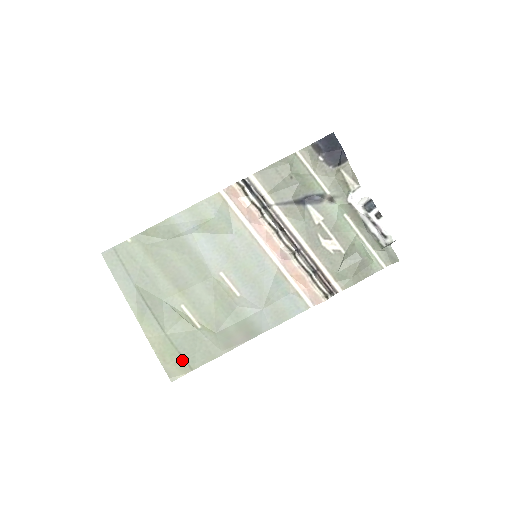
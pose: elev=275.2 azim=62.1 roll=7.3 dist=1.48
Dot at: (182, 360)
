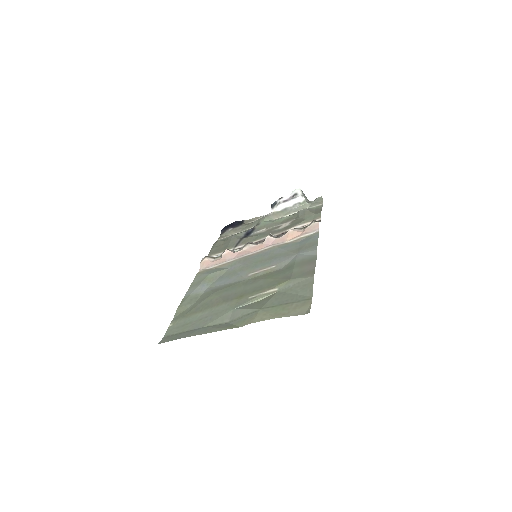
Dot at: (295, 303)
